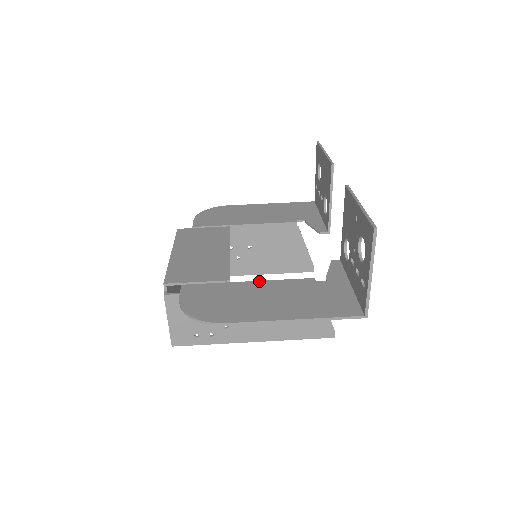
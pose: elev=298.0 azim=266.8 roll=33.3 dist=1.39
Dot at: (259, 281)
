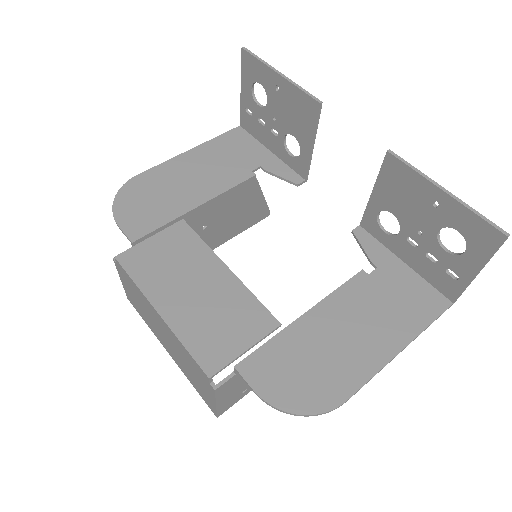
Dot at: (314, 307)
